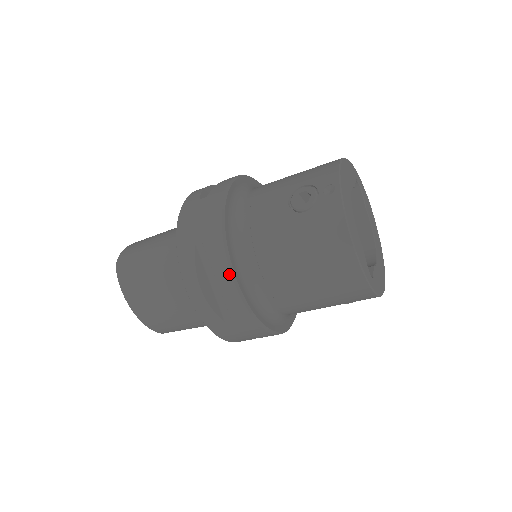
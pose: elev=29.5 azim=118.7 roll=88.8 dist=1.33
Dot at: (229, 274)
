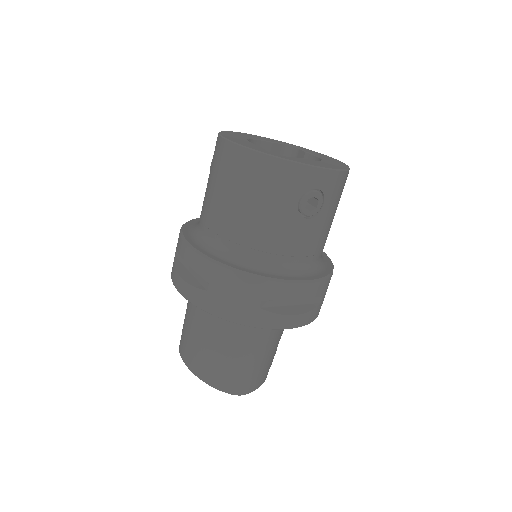
Dot at: (184, 244)
